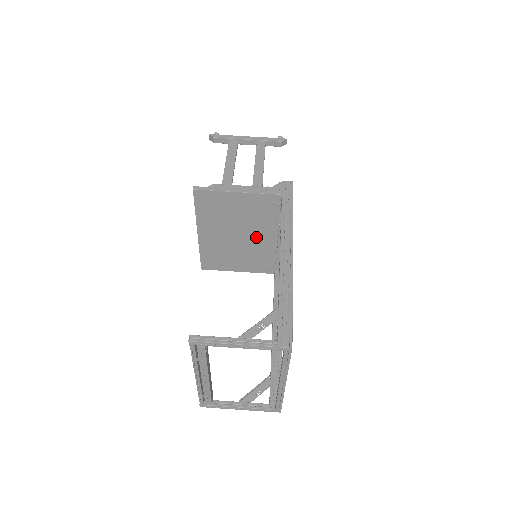
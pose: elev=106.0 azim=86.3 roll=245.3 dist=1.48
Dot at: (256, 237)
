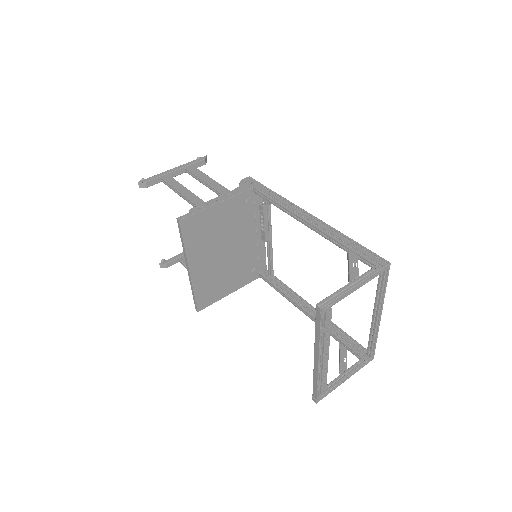
Dot at: (239, 245)
